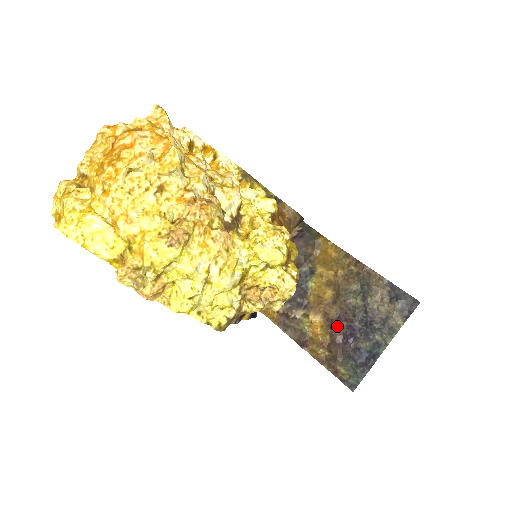
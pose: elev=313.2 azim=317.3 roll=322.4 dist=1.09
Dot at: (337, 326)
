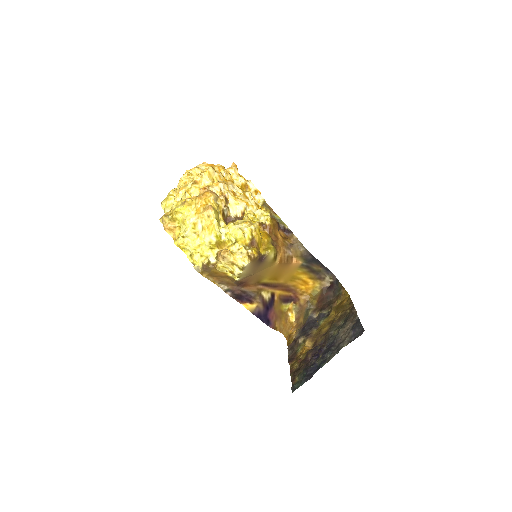
Dot at: (314, 348)
